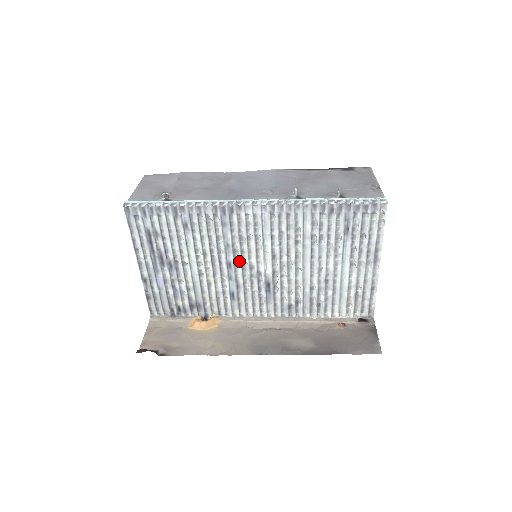
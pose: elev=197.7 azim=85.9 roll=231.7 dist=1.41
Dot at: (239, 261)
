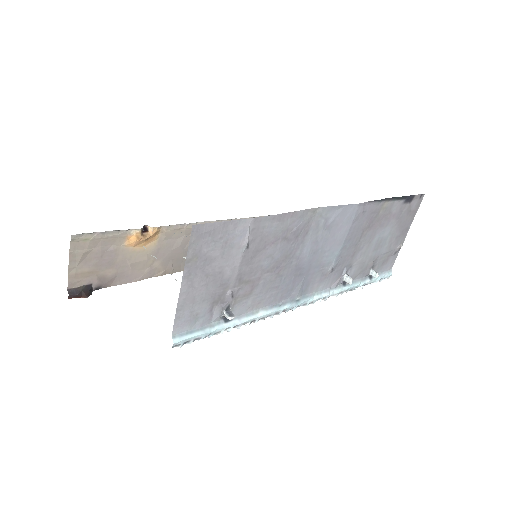
Dot at: occluded
